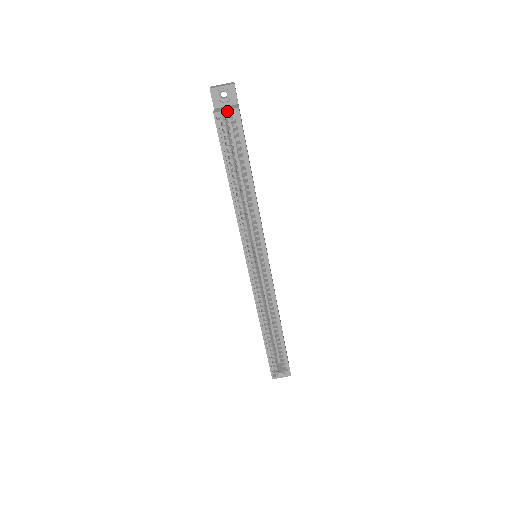
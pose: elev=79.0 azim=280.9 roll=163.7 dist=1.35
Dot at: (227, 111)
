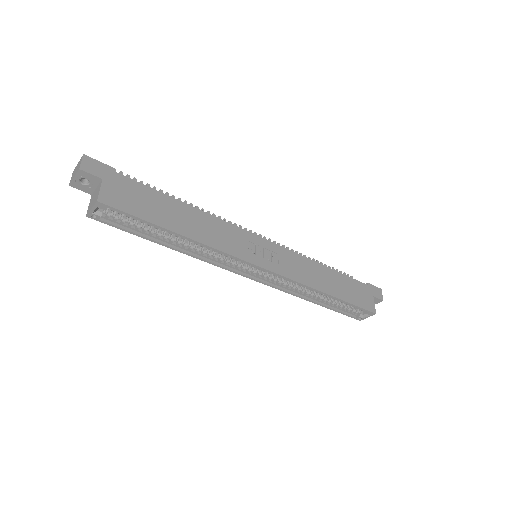
Dot at: (93, 209)
